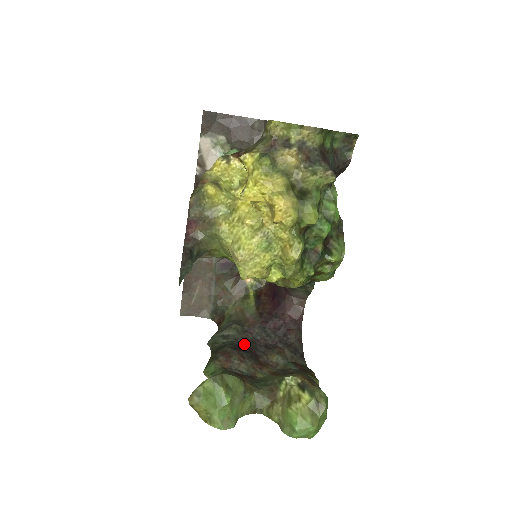
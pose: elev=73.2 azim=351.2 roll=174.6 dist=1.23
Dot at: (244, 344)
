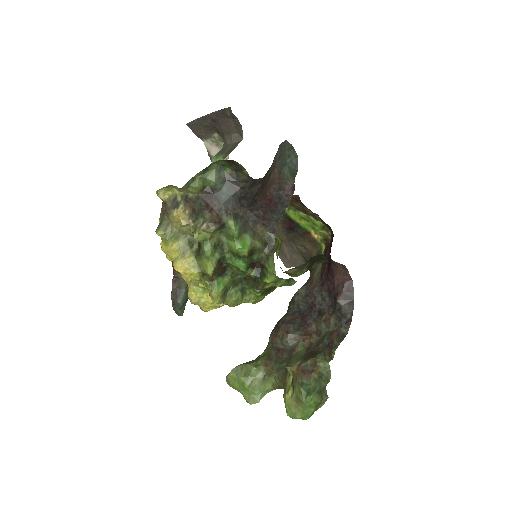
Dot at: (303, 310)
